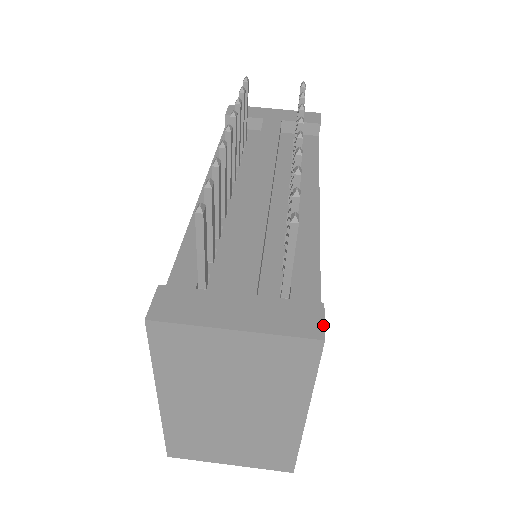
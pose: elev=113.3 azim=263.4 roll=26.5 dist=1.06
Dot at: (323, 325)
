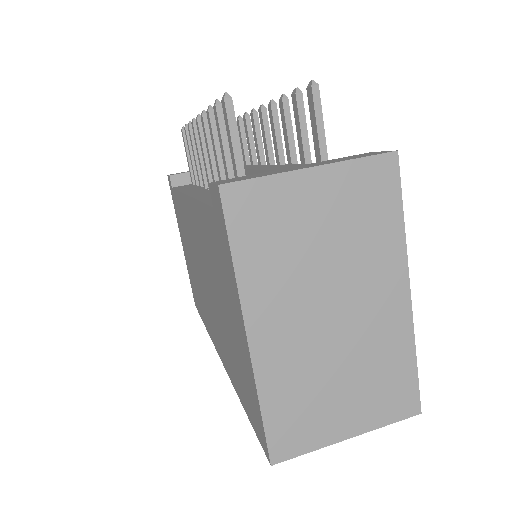
Dot at: (385, 151)
